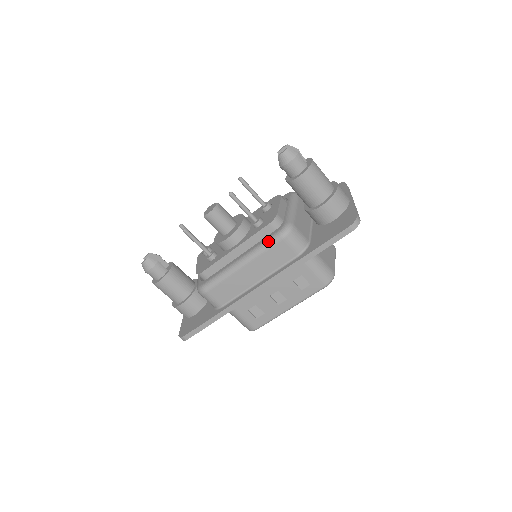
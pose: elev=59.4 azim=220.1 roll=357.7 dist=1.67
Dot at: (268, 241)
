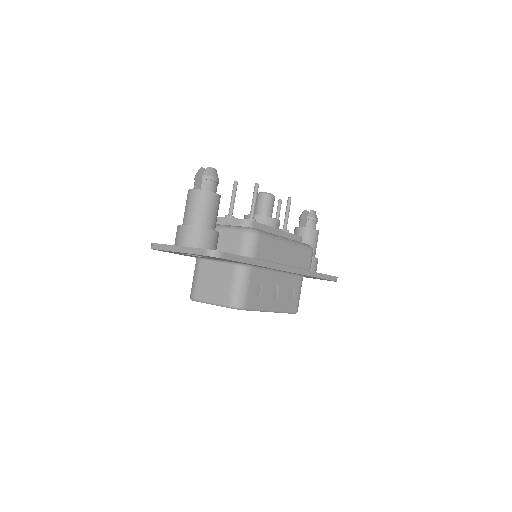
Dot at: (304, 244)
